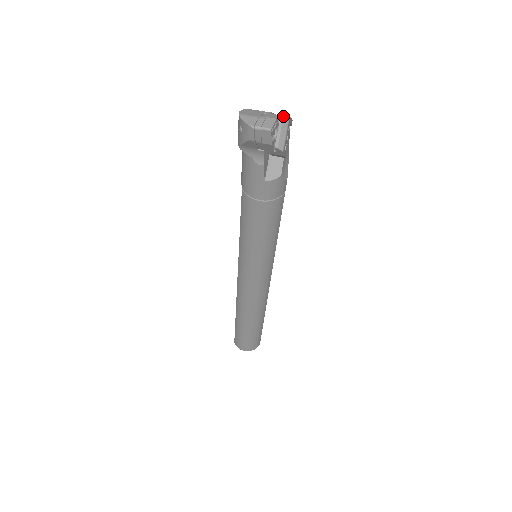
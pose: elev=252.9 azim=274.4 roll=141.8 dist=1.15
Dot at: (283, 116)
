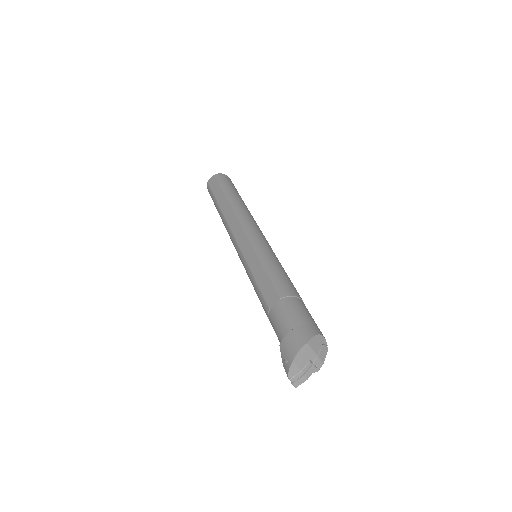
Dot at: (319, 363)
